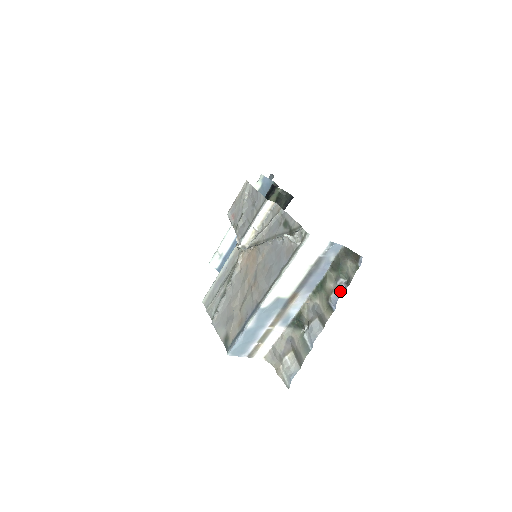
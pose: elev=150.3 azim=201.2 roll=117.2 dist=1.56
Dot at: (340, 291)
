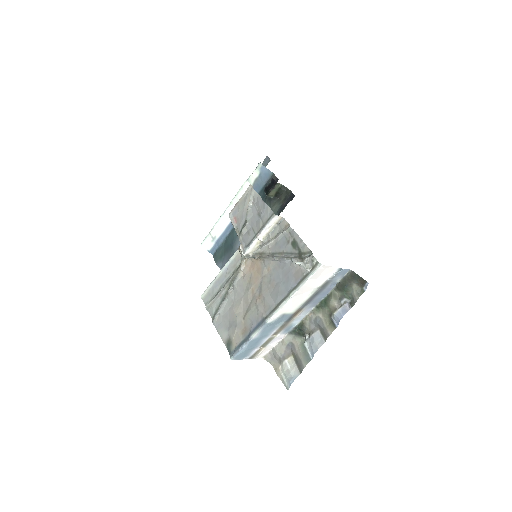
Dot at: (344, 310)
